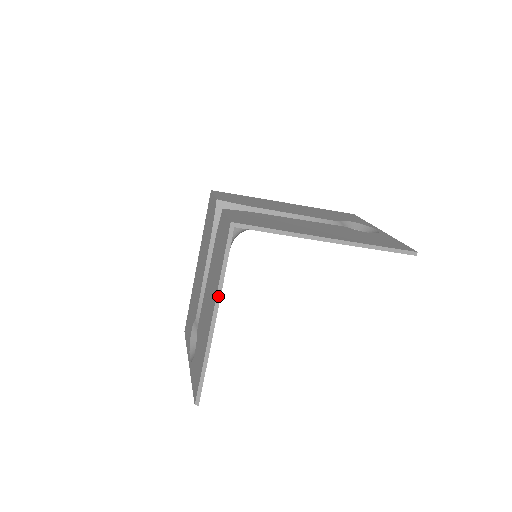
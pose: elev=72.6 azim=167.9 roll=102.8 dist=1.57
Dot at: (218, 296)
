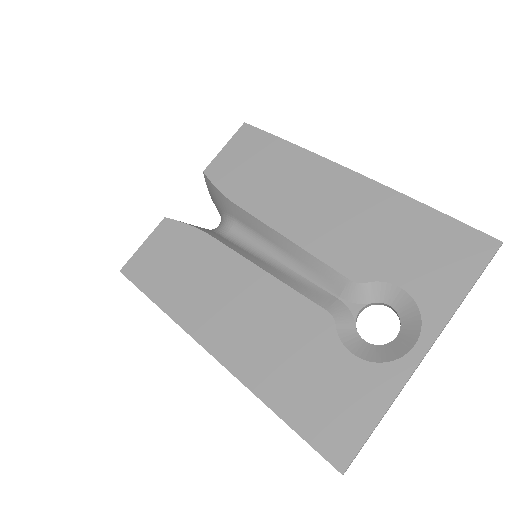
Dot at: (324, 159)
